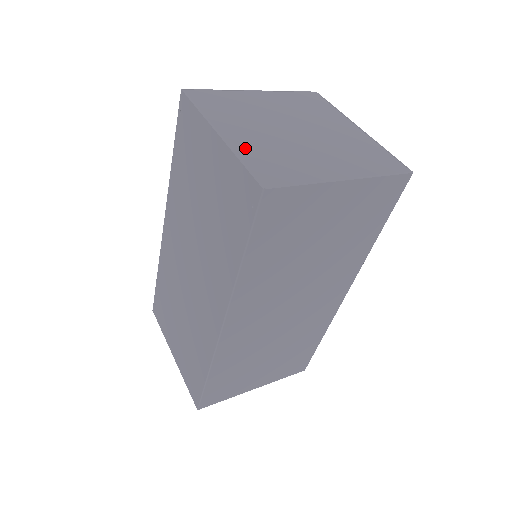
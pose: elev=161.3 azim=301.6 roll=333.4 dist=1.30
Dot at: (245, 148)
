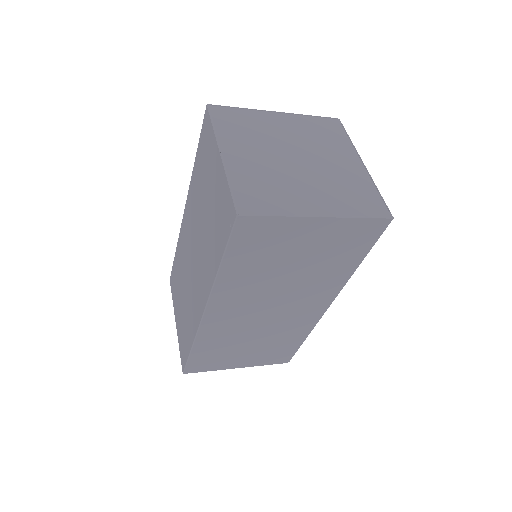
Dot at: (239, 172)
